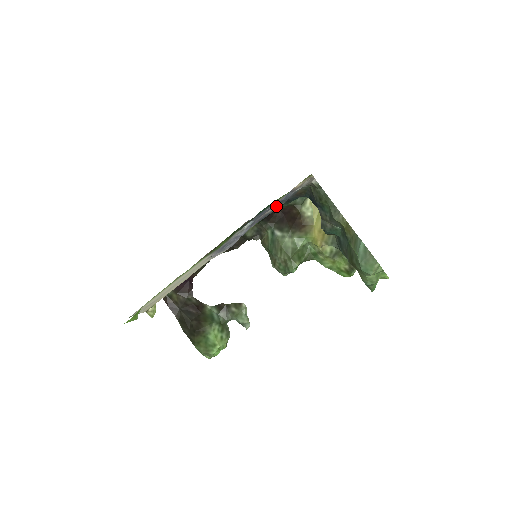
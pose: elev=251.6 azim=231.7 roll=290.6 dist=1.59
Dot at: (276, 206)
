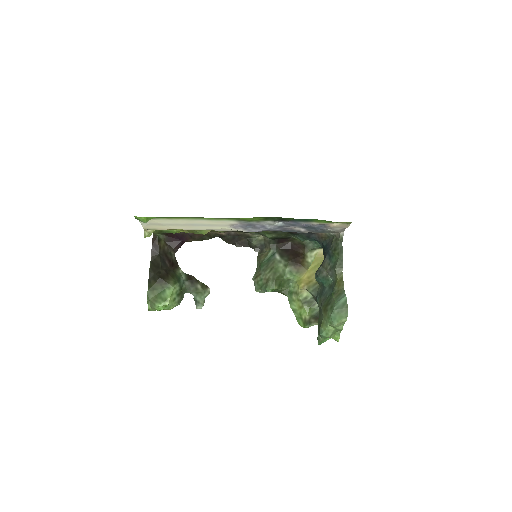
Dot at: (304, 229)
